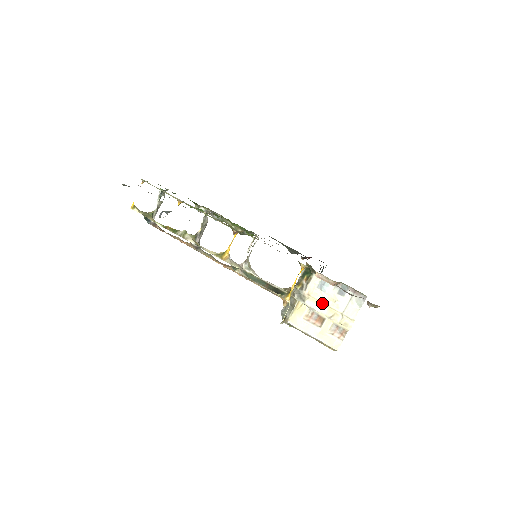
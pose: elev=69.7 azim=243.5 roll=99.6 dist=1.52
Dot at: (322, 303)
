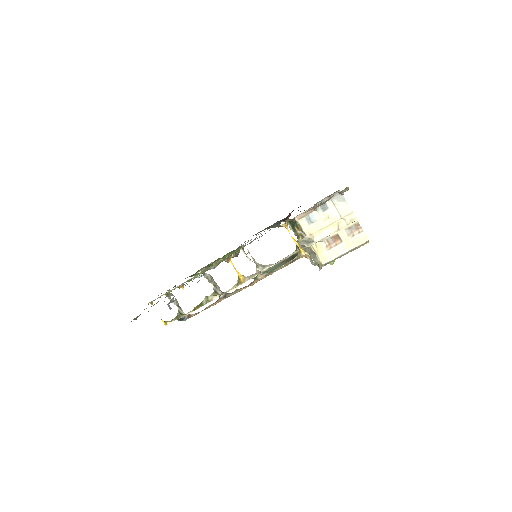
Dot at: (323, 228)
